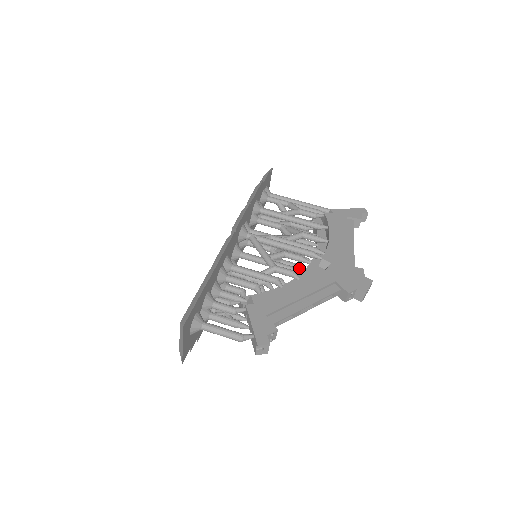
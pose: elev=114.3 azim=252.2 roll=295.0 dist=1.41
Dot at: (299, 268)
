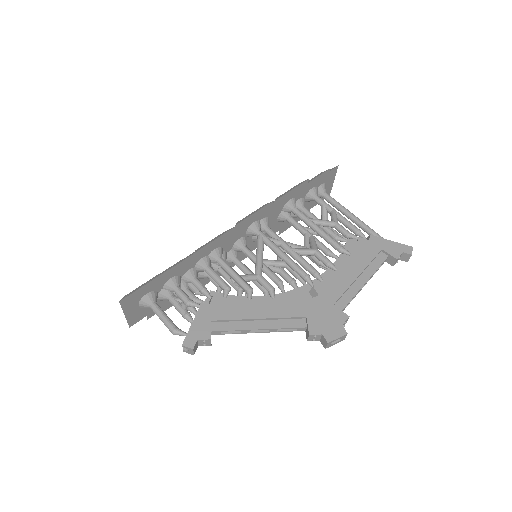
Dot at: (293, 285)
